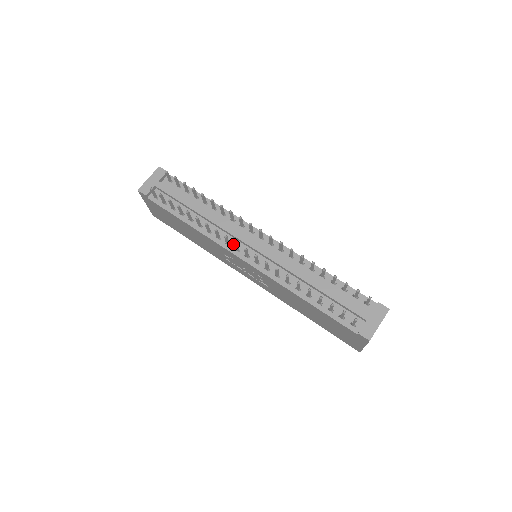
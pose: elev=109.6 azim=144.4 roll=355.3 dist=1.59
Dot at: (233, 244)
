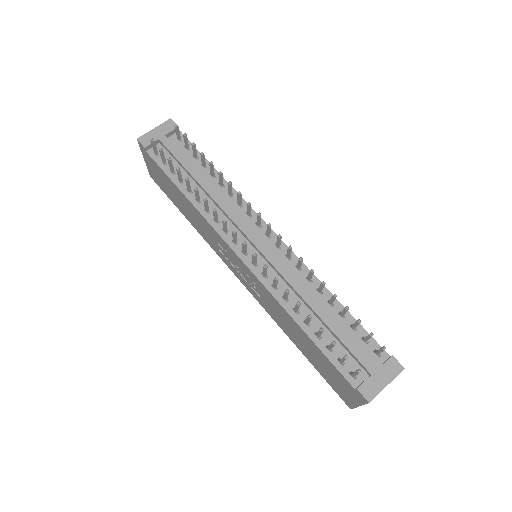
Dot at: occluded
